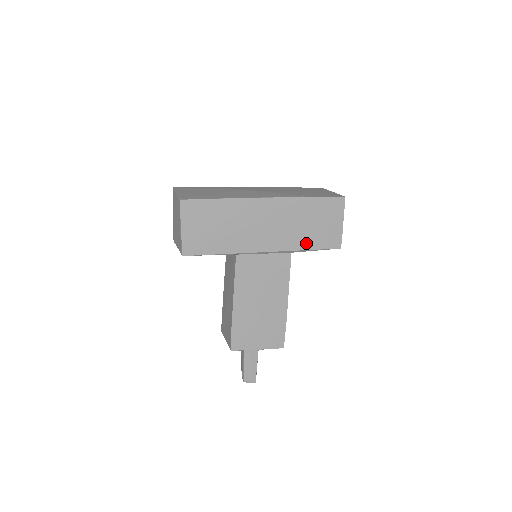
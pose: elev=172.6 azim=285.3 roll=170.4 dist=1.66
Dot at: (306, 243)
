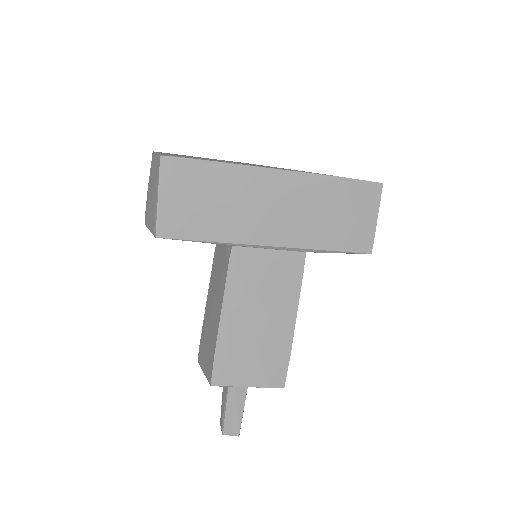
Dot at: (327, 240)
